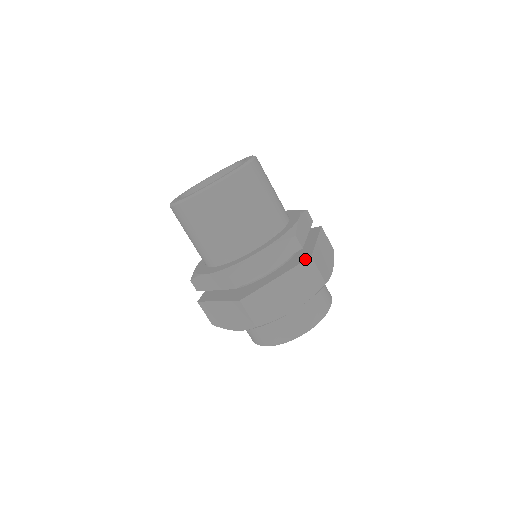
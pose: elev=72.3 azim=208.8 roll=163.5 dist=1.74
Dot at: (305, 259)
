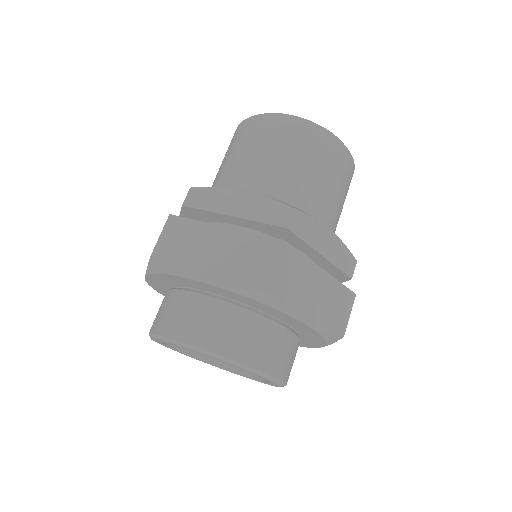
Dot at: (276, 238)
